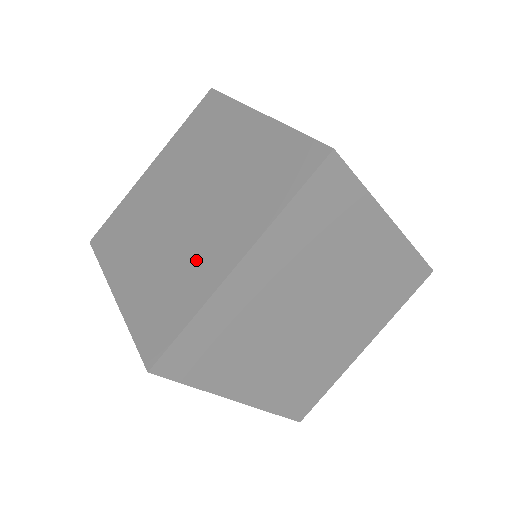
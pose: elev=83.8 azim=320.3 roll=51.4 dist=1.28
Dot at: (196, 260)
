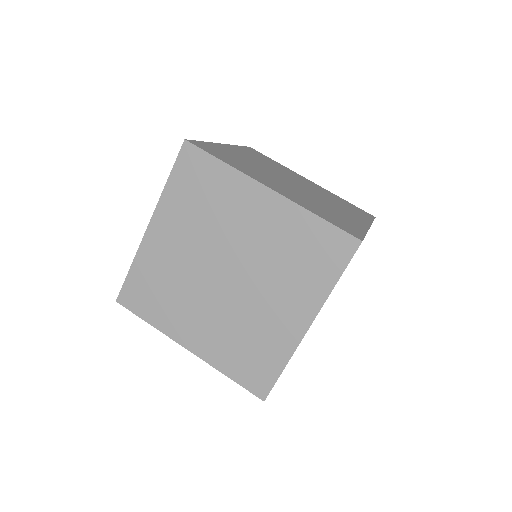
Dot at: occluded
